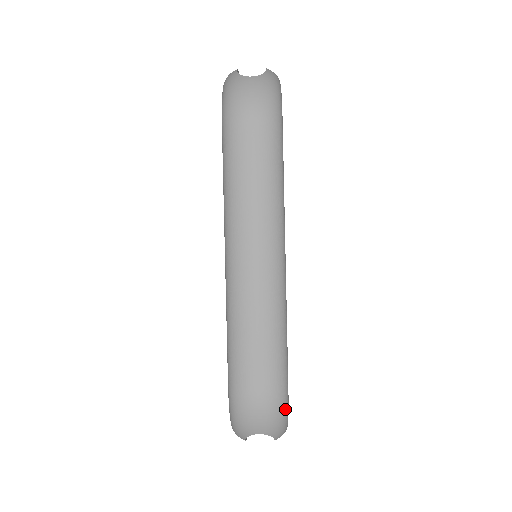
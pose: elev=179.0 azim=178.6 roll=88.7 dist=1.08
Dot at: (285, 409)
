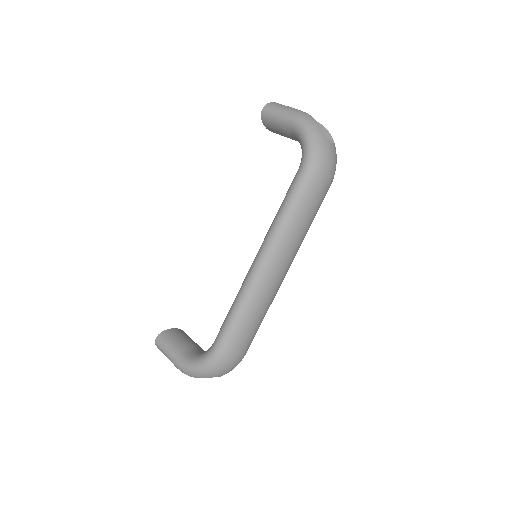
Dot at: occluded
